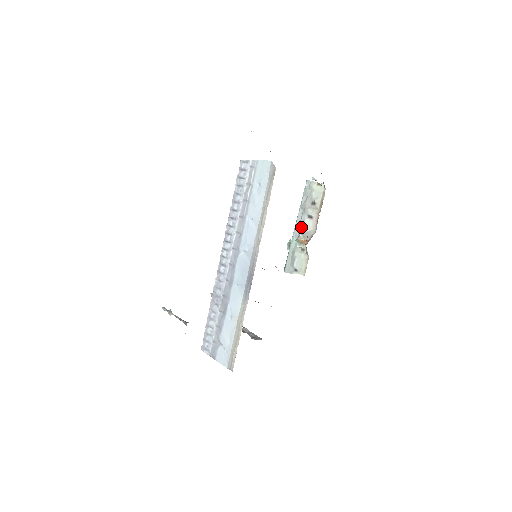
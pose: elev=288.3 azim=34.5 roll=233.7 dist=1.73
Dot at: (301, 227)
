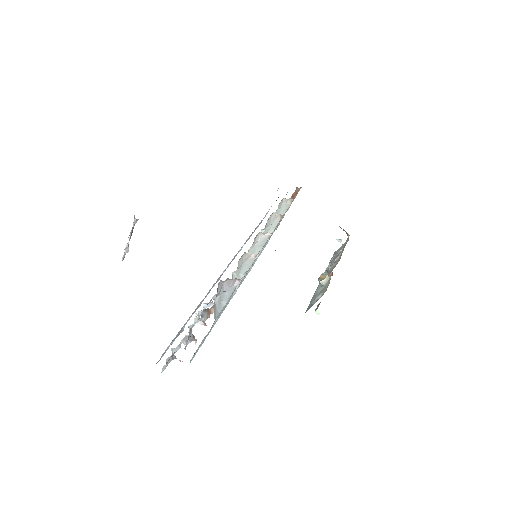
Dot at: occluded
